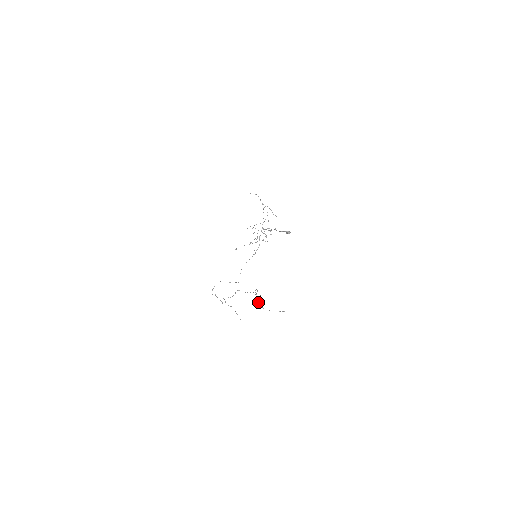
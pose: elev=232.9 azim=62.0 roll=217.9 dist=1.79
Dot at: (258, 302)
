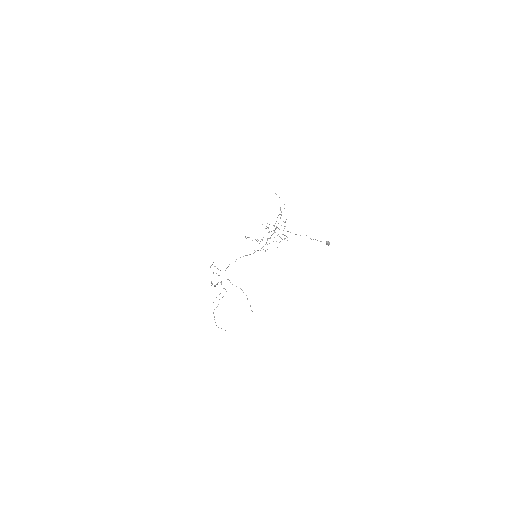
Dot at: (216, 307)
